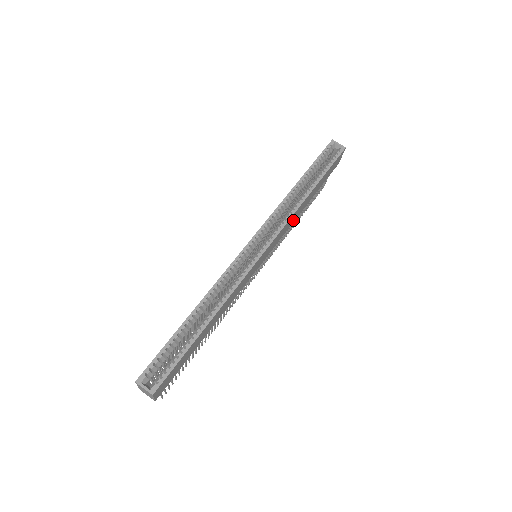
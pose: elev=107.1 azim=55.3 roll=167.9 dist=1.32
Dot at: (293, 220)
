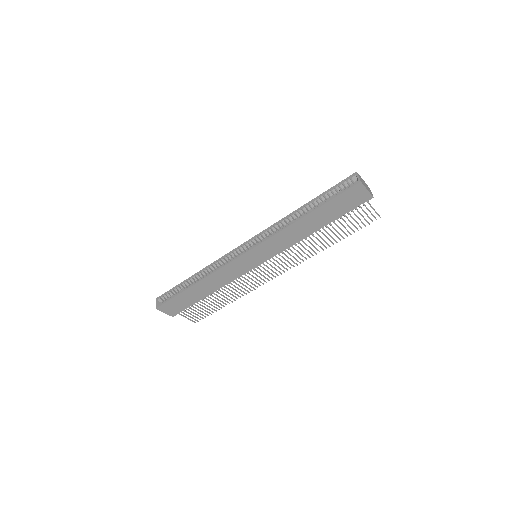
Dot at: (294, 237)
